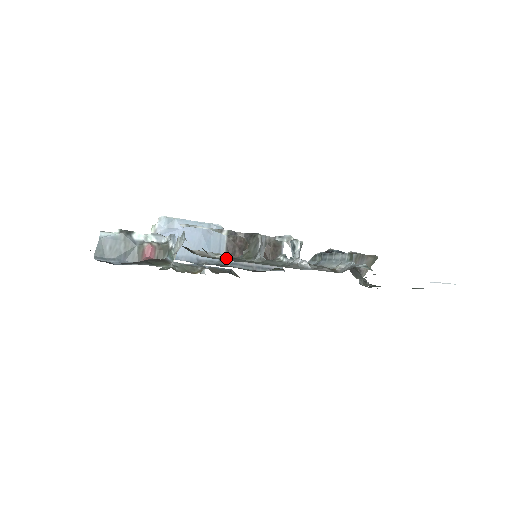
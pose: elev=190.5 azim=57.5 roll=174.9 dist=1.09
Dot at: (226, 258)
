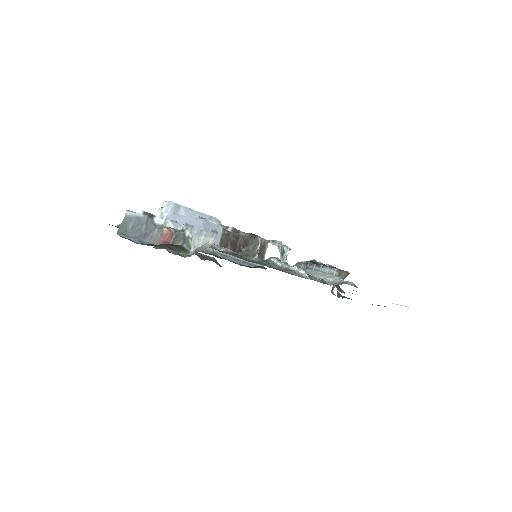
Dot at: occluded
